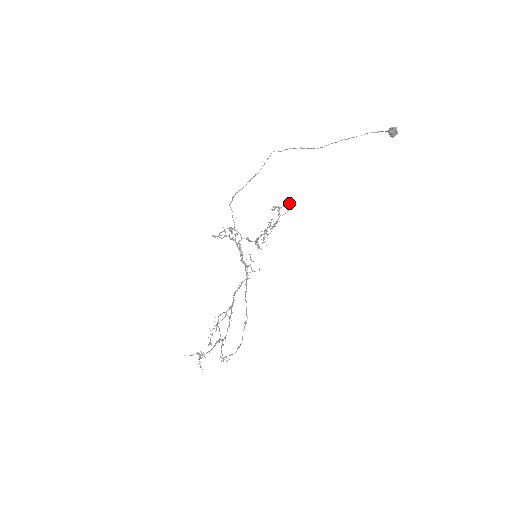
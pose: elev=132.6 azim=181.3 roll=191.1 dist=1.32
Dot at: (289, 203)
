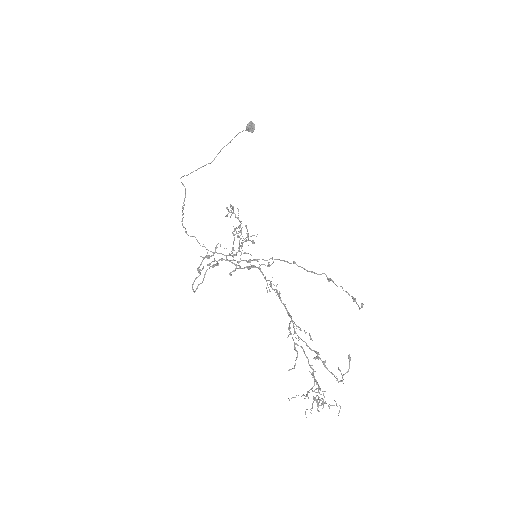
Dot at: occluded
